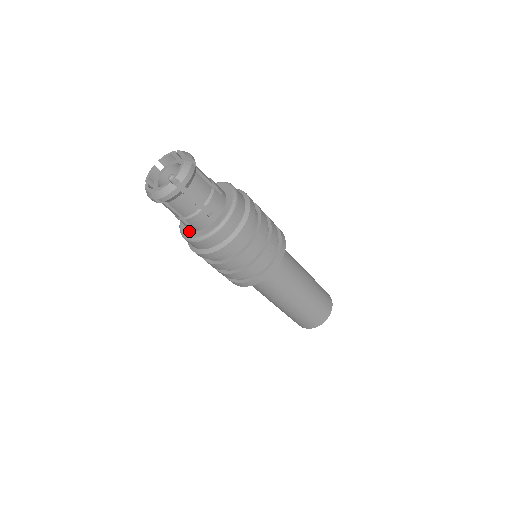
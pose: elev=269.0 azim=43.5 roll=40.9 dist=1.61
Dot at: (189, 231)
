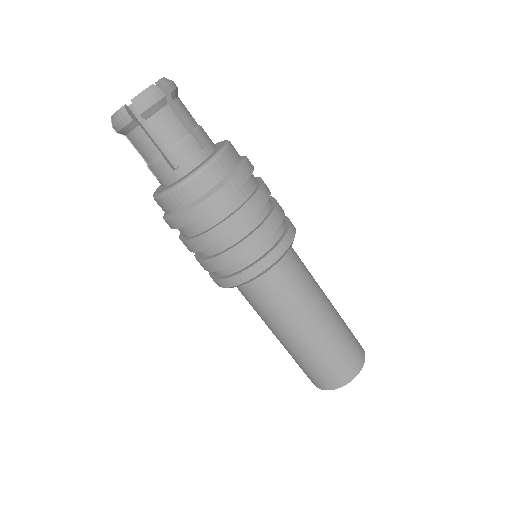
Dot at: (173, 183)
